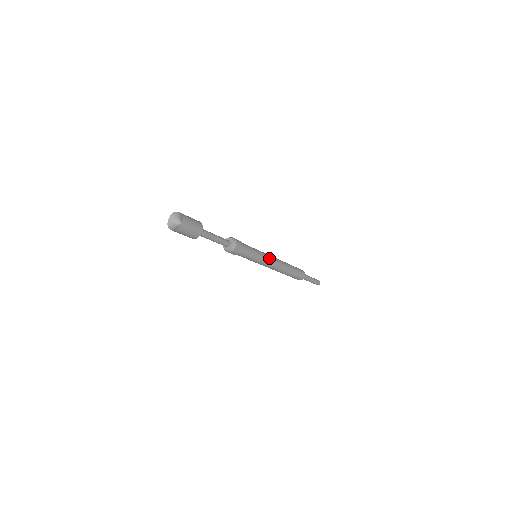
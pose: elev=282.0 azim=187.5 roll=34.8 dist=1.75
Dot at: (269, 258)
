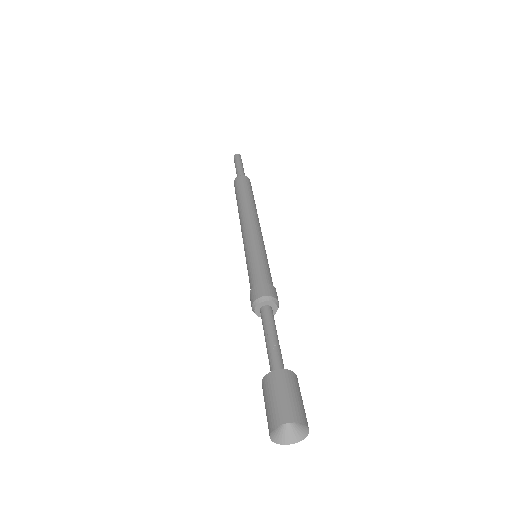
Dot at: occluded
